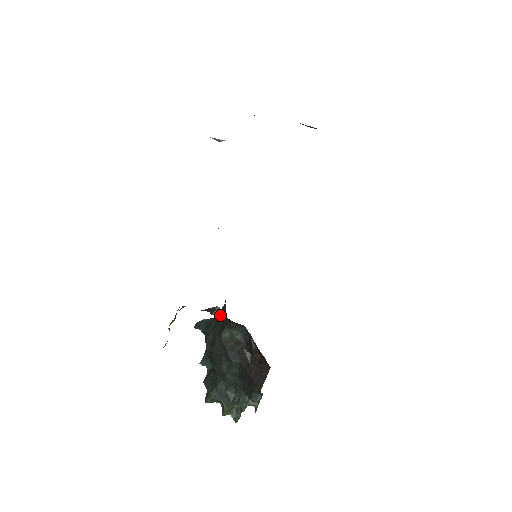
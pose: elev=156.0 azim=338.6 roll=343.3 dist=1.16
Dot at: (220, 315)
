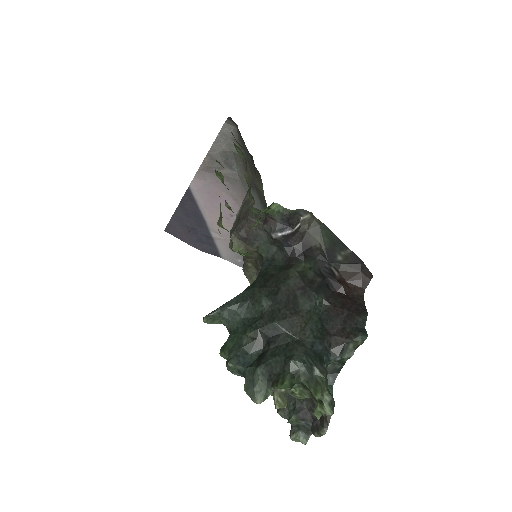
Dot at: (265, 272)
